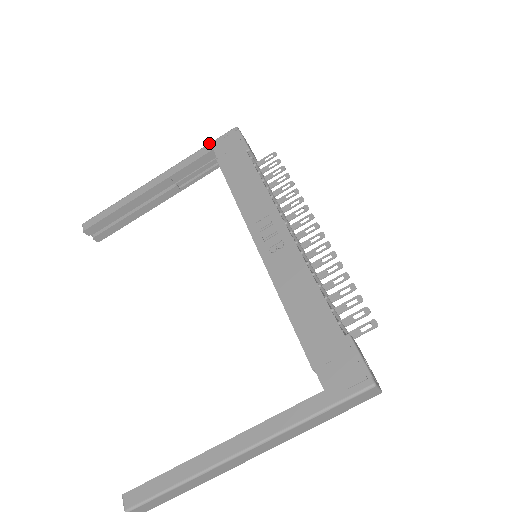
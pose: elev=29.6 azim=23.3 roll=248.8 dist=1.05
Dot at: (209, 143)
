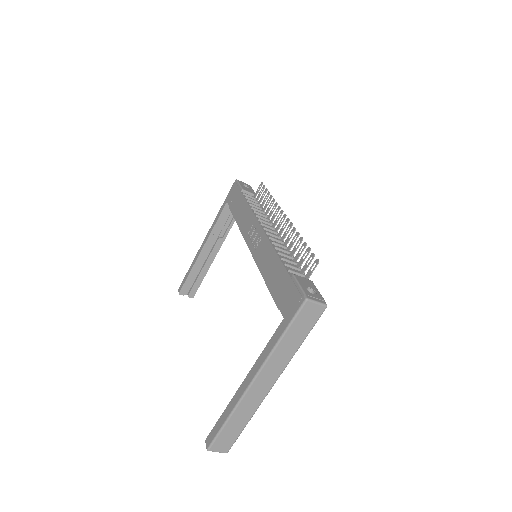
Dot at: (225, 199)
